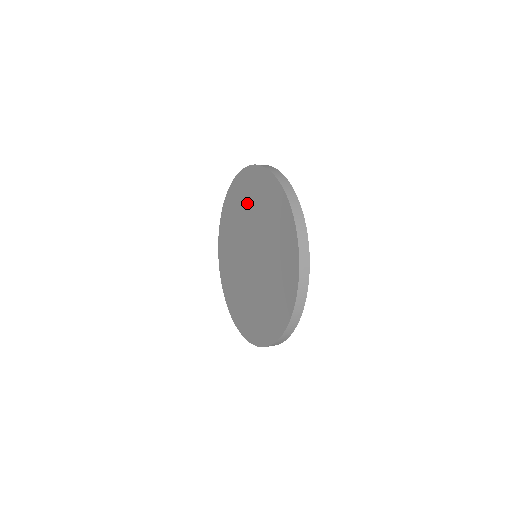
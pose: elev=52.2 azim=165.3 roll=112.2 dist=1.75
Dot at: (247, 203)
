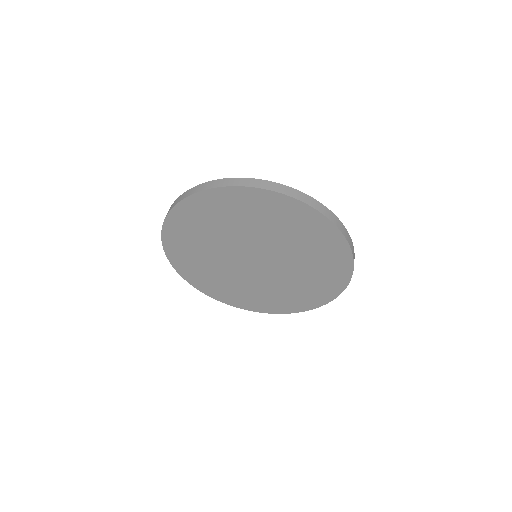
Dot at: (206, 231)
